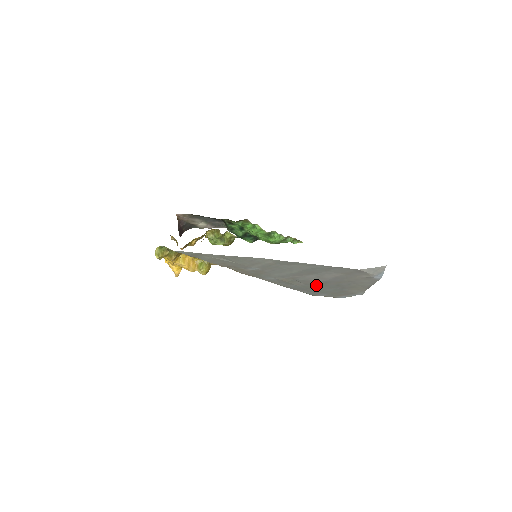
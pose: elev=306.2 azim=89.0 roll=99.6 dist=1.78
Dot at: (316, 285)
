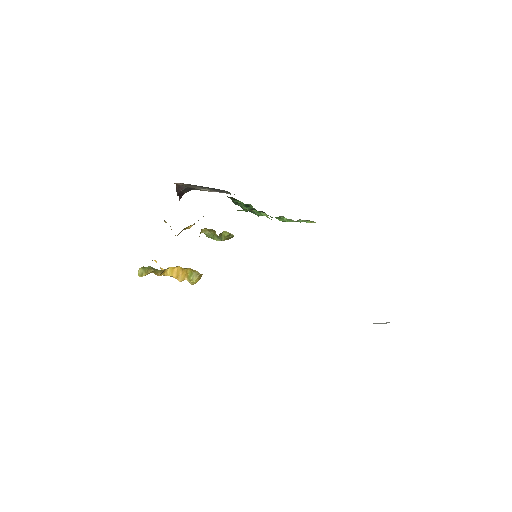
Dot at: occluded
